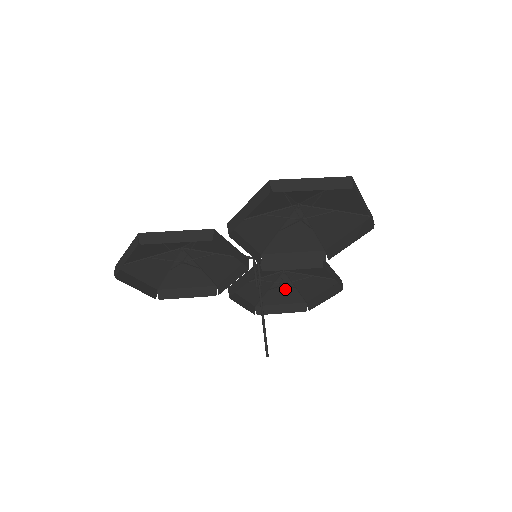
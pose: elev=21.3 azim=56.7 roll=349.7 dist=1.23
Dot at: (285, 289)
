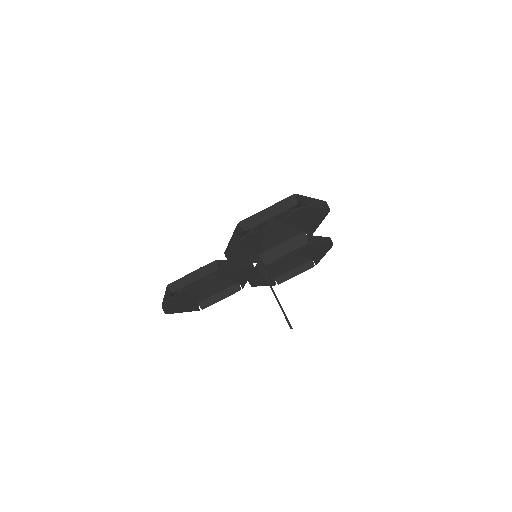
Dot at: (291, 258)
